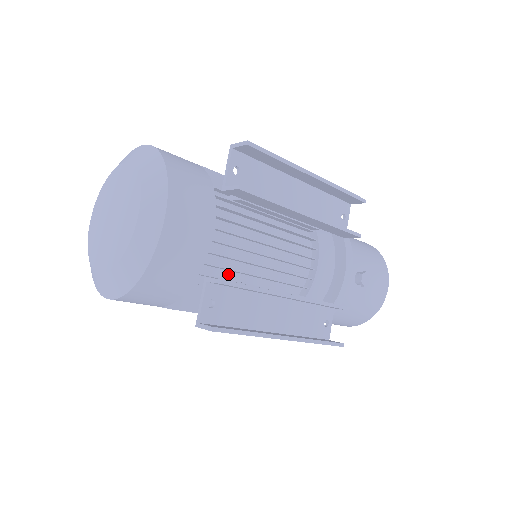
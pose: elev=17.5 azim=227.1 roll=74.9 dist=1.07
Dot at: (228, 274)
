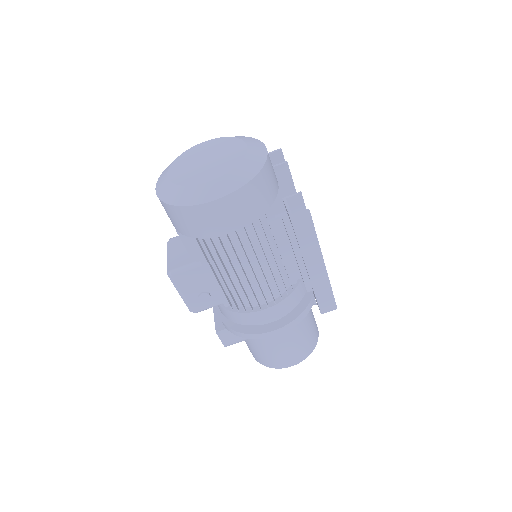
Dot at: occluded
